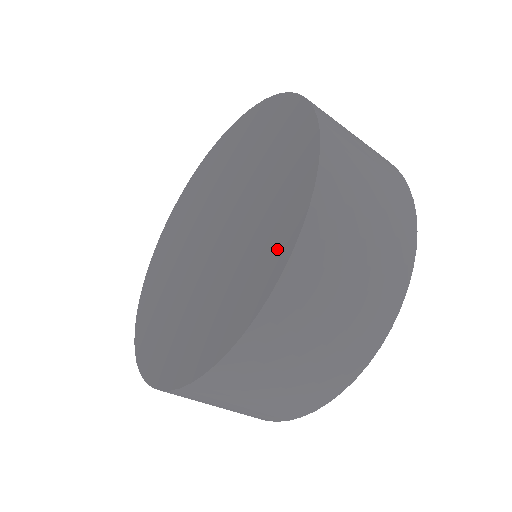
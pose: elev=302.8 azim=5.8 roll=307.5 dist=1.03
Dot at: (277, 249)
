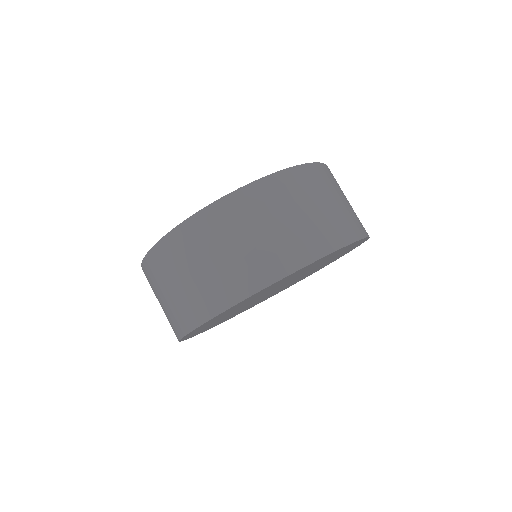
Dot at: occluded
